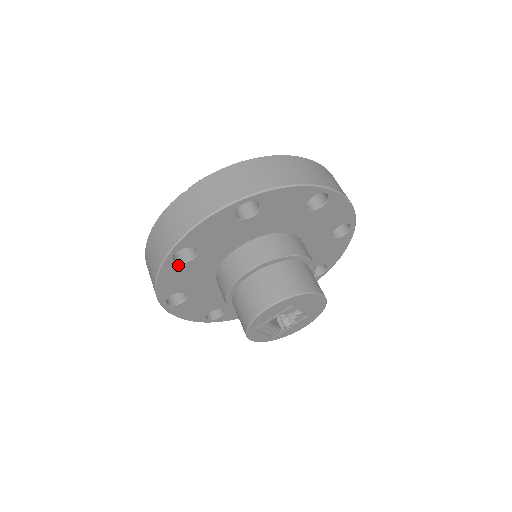
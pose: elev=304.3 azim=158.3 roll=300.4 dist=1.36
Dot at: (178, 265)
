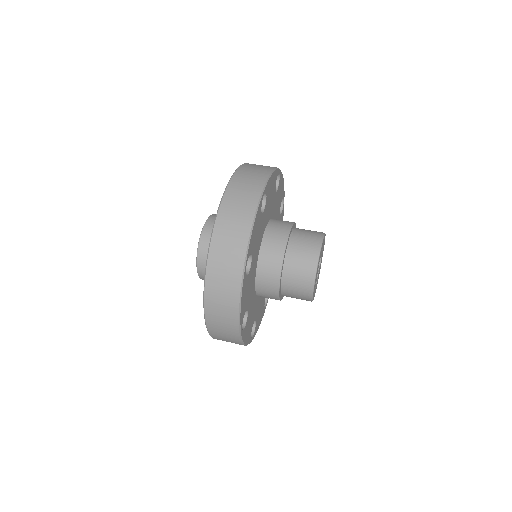
Dot at: (260, 212)
